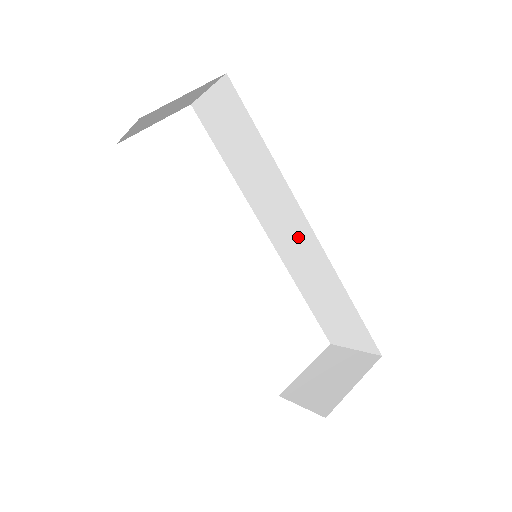
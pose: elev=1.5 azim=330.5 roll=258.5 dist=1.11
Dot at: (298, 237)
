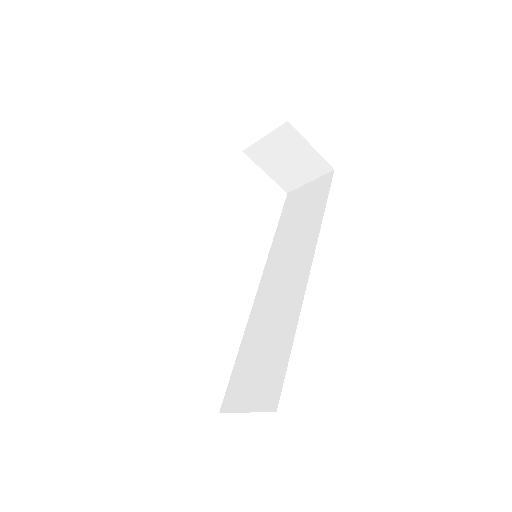
Dot at: (290, 281)
